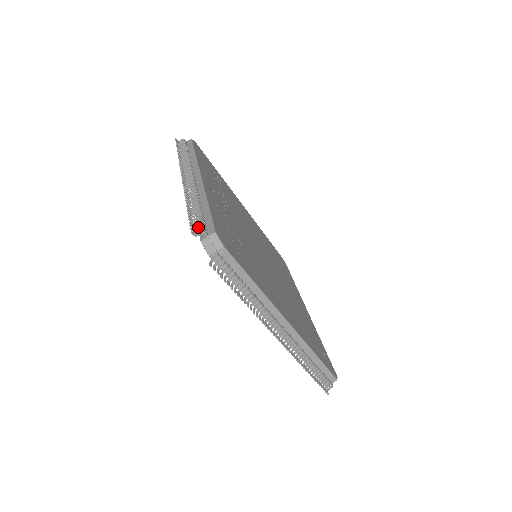
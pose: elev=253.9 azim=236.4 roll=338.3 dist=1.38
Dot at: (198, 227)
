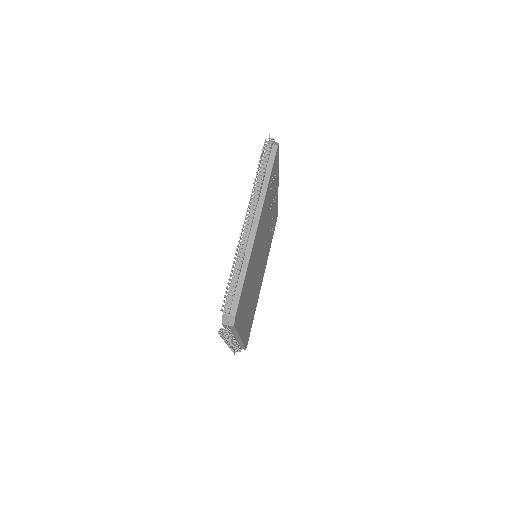
Dot at: occluded
